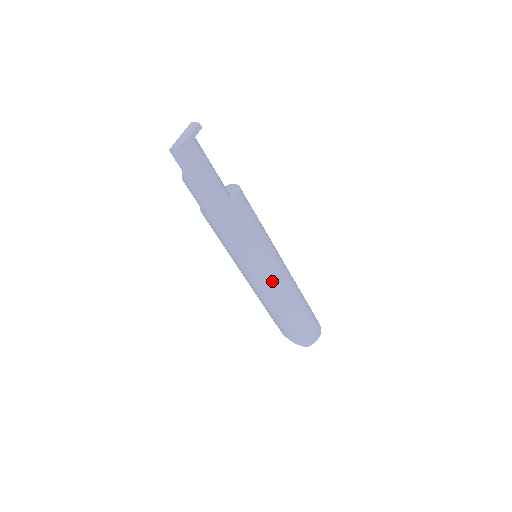
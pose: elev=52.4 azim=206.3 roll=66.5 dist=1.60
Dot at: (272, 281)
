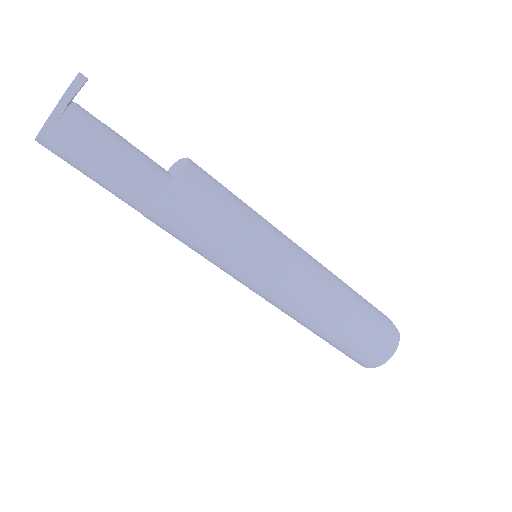
Dot at: (271, 299)
